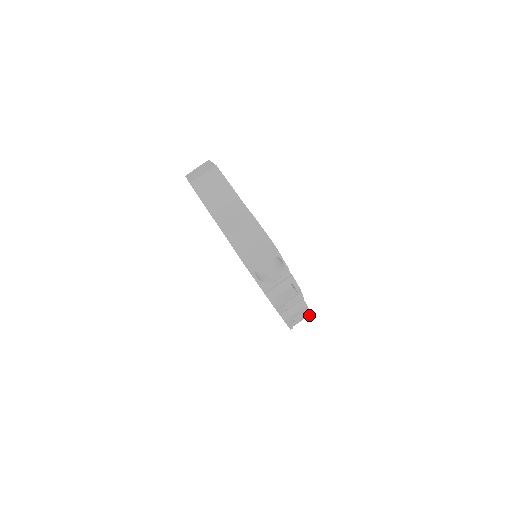
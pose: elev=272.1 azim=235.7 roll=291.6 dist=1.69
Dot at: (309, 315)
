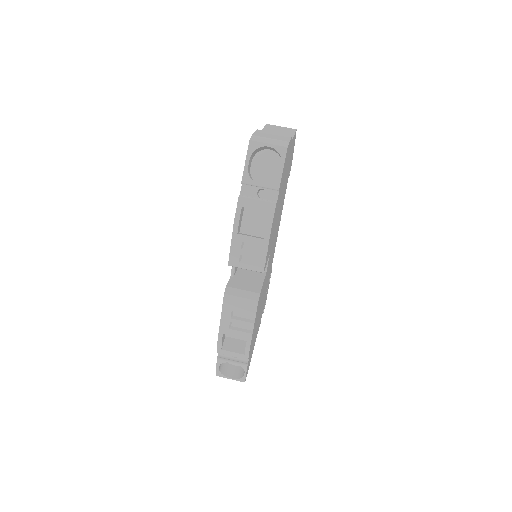
Dot at: (248, 342)
